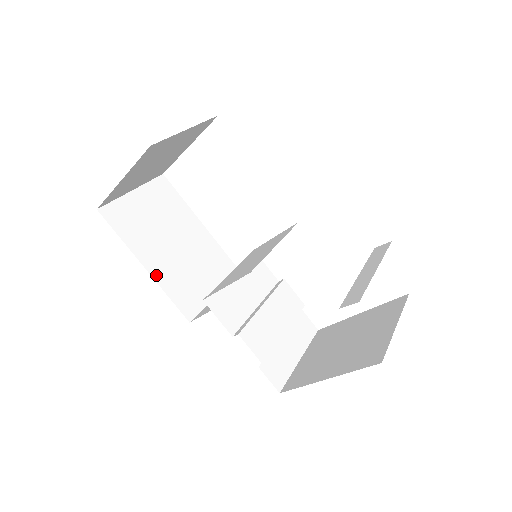
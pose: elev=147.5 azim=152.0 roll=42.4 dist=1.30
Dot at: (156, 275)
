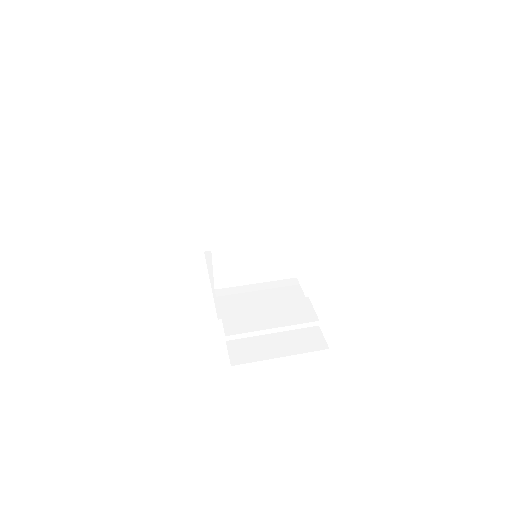
Dot at: occluded
